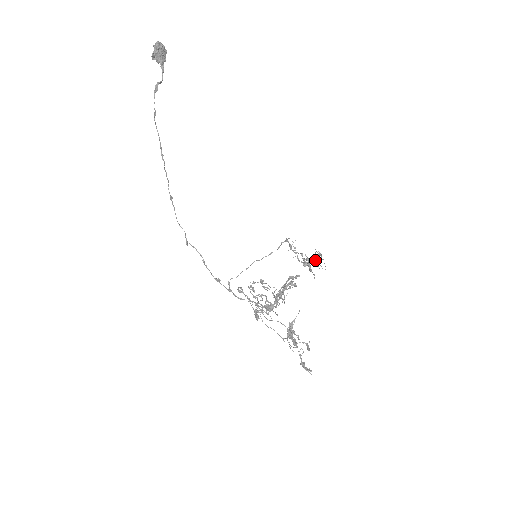
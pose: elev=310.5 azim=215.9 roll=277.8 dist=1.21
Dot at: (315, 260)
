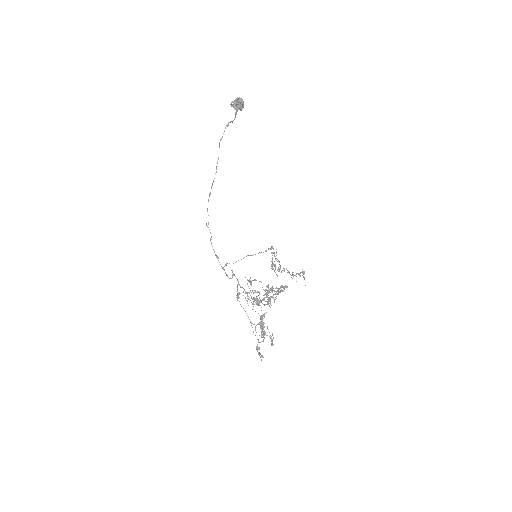
Dot at: occluded
